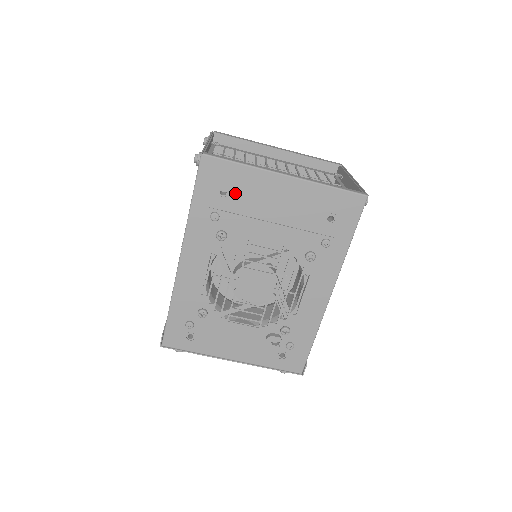
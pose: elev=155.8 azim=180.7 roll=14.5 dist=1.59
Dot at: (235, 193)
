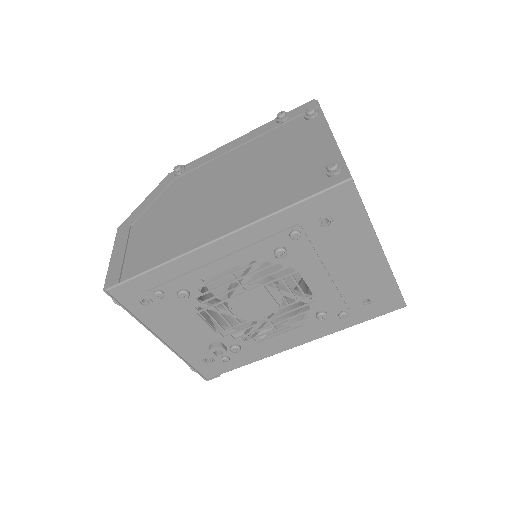
Dot at: (333, 231)
